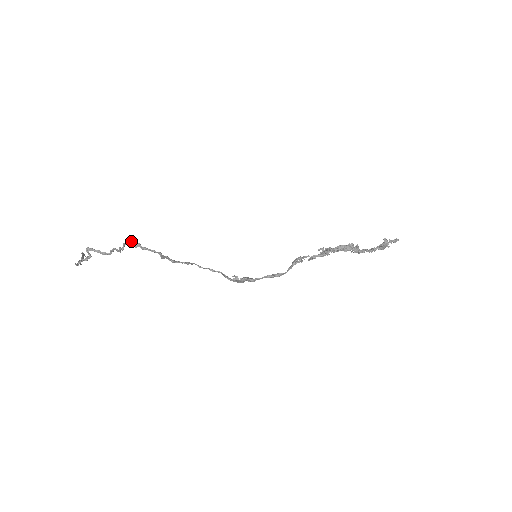
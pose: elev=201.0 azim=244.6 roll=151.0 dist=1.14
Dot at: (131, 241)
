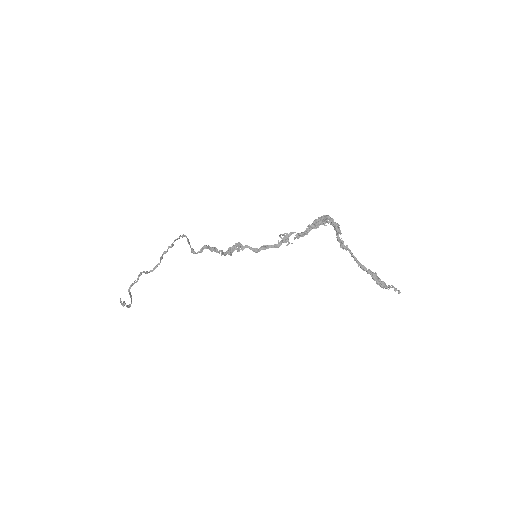
Dot at: (175, 240)
